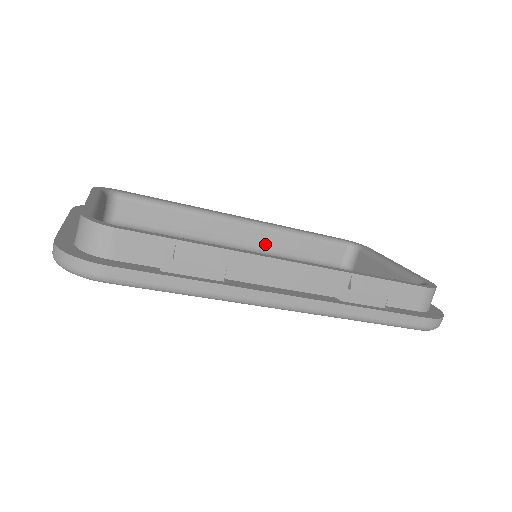
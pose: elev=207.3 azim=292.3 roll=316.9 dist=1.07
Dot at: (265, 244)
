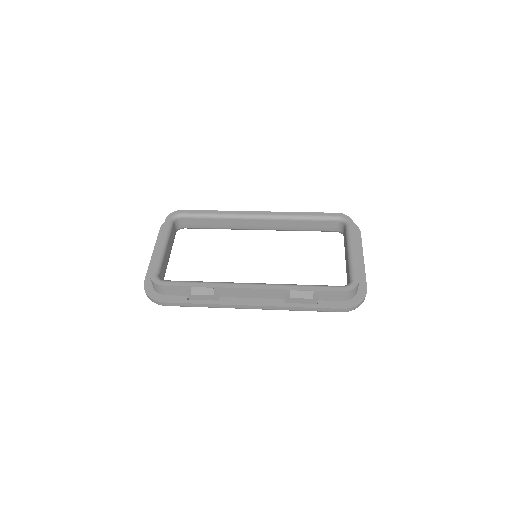
Dot at: (277, 227)
